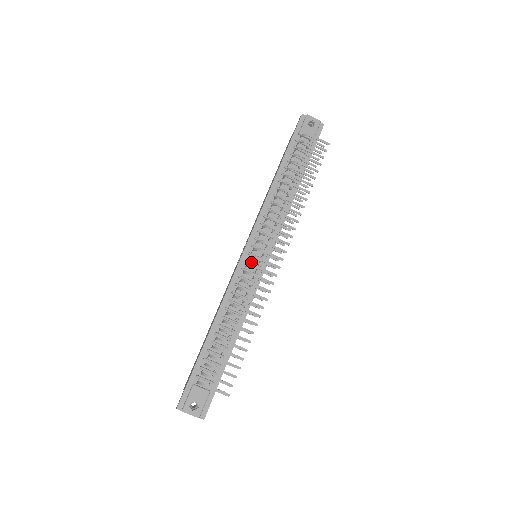
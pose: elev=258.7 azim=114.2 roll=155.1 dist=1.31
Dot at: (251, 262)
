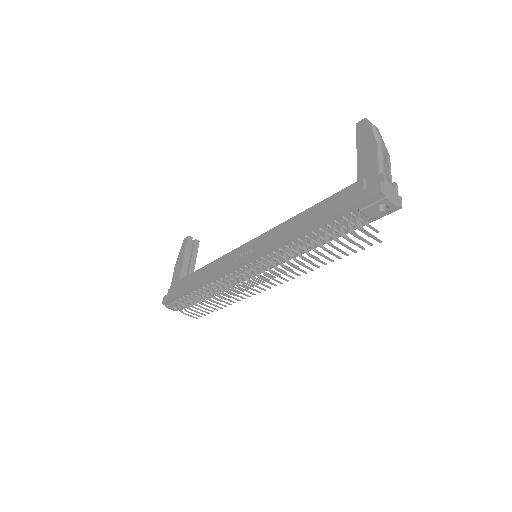
Dot at: (245, 271)
